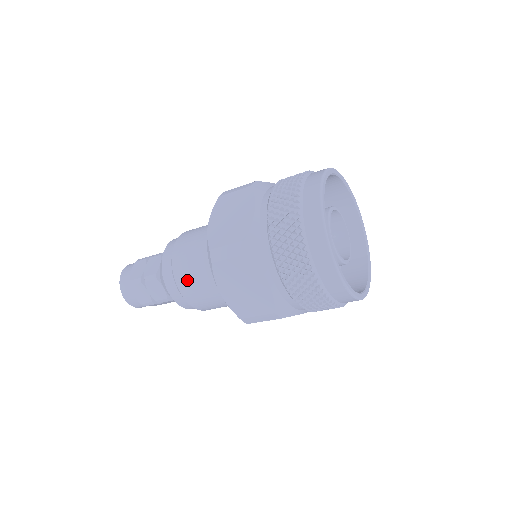
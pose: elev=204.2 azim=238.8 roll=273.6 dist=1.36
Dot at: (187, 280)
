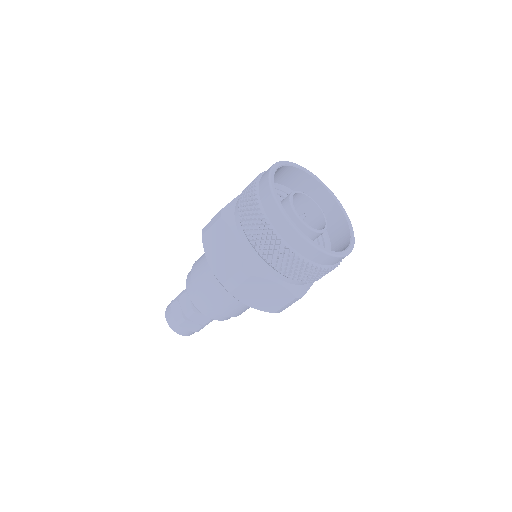
Dot at: (198, 274)
